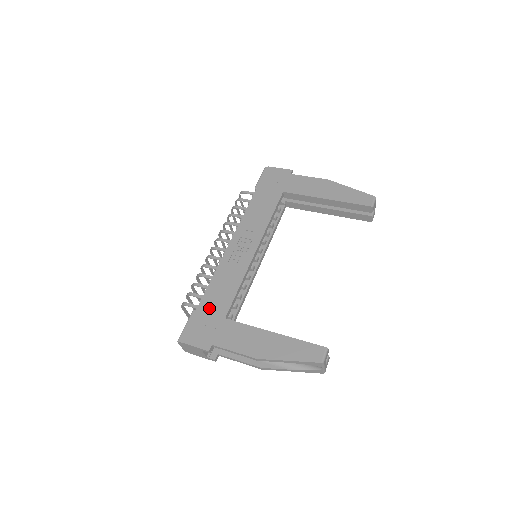
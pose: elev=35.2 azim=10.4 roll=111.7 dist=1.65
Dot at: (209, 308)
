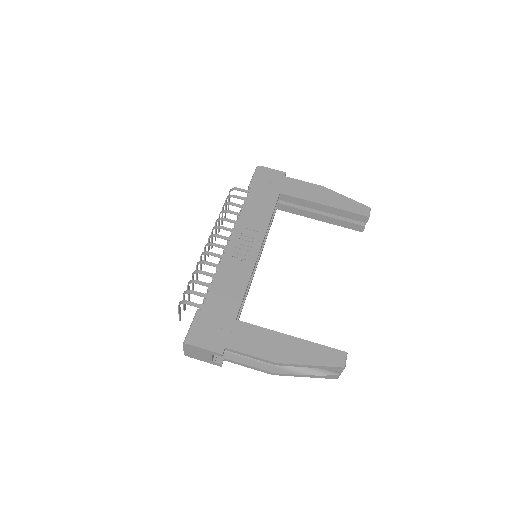
Dot at: (216, 308)
